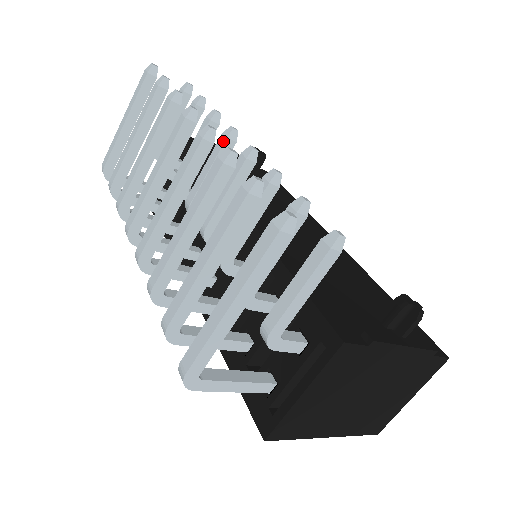
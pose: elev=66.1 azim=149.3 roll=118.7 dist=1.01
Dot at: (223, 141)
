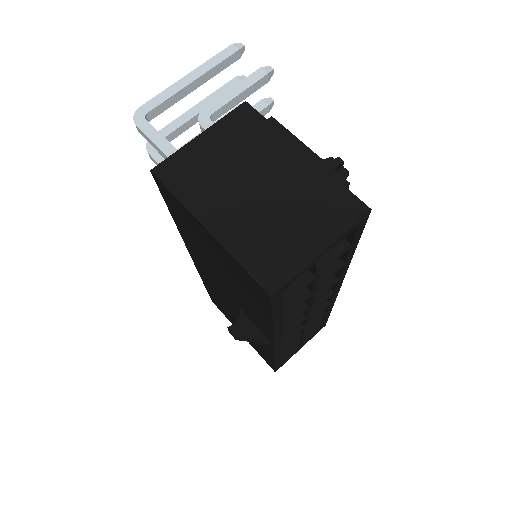
Dot at: occluded
